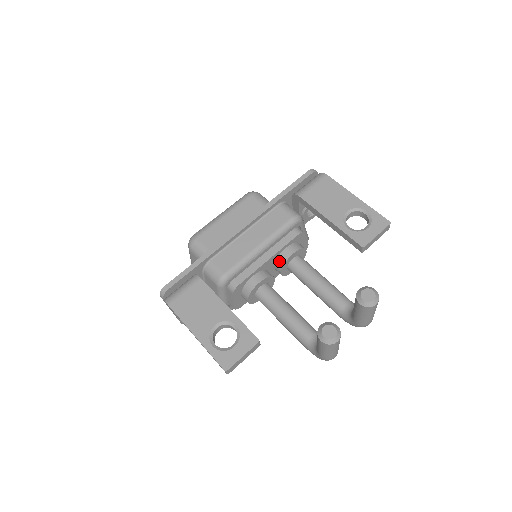
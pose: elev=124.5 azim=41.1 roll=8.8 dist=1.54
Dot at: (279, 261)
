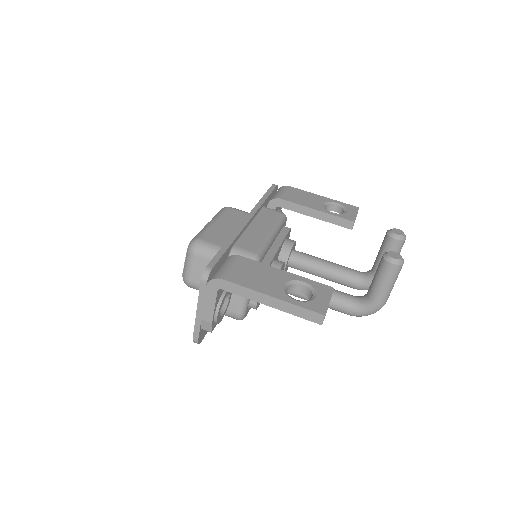
Dot at: (284, 252)
